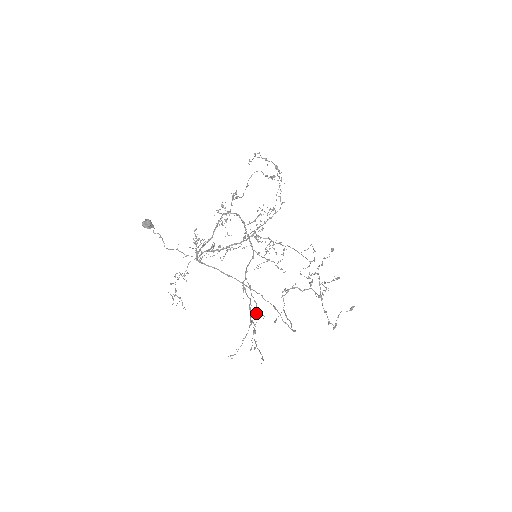
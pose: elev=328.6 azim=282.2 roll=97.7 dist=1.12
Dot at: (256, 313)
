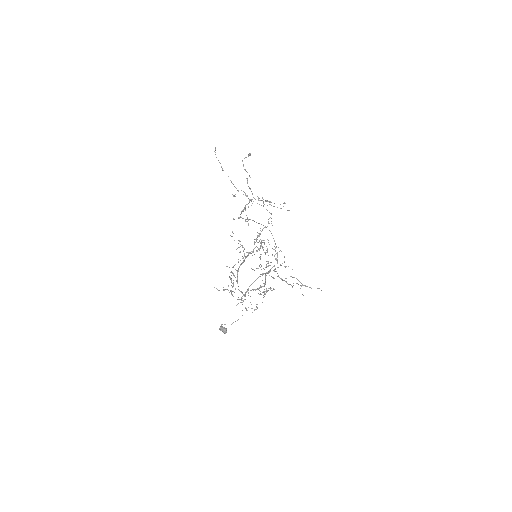
Dot at: occluded
